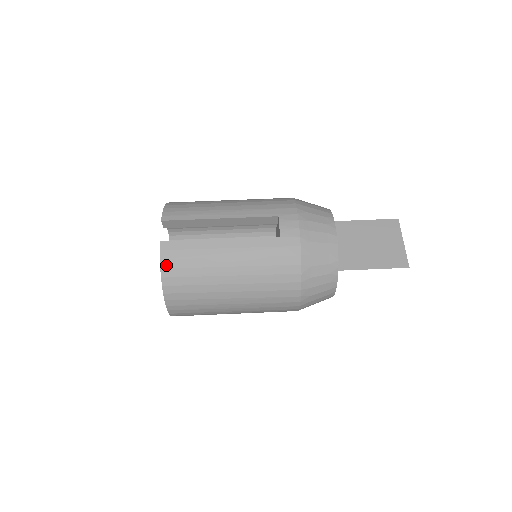
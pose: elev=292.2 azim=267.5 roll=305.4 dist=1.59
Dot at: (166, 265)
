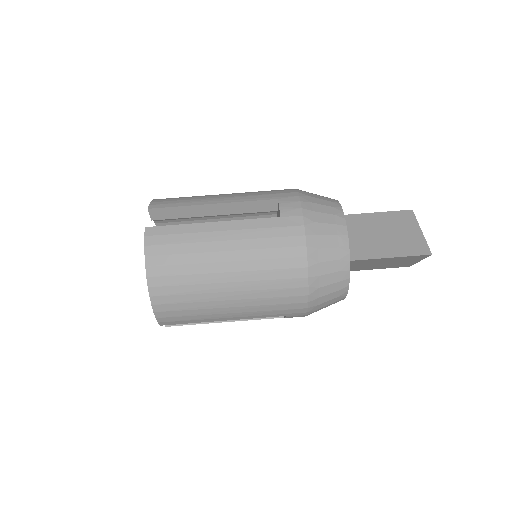
Dot at: (151, 252)
